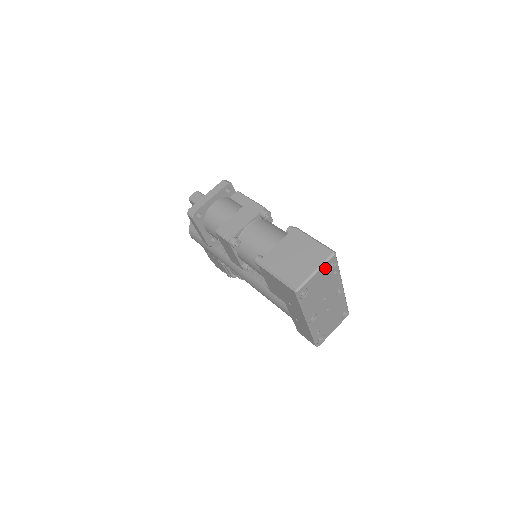
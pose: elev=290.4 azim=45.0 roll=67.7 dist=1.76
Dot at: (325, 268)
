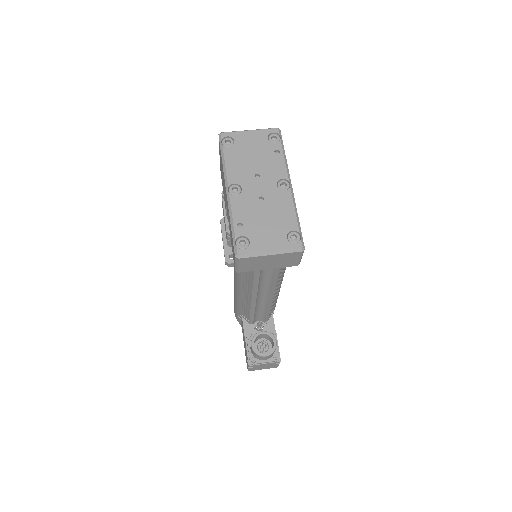
Dot at: (262, 135)
